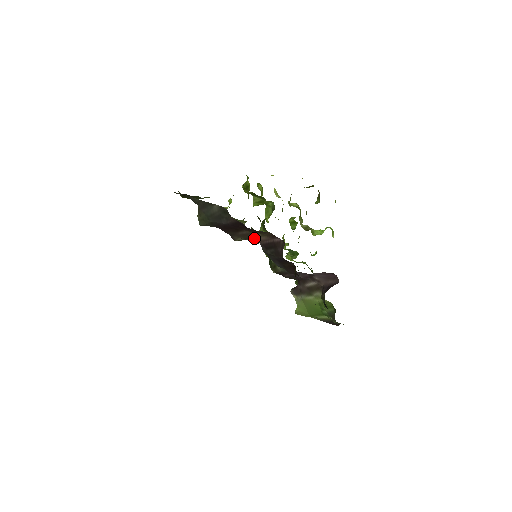
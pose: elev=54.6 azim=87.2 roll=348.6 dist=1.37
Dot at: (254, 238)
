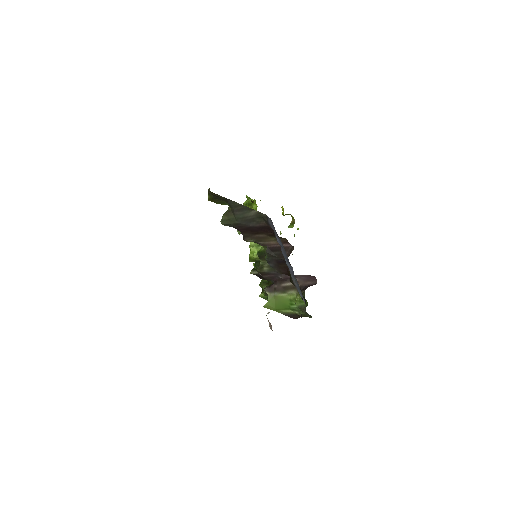
Dot at: (265, 241)
